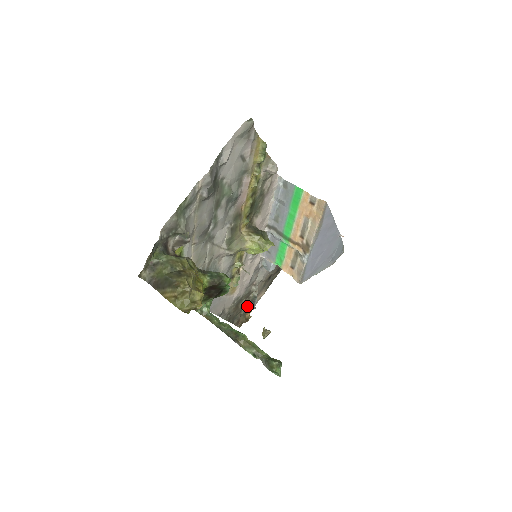
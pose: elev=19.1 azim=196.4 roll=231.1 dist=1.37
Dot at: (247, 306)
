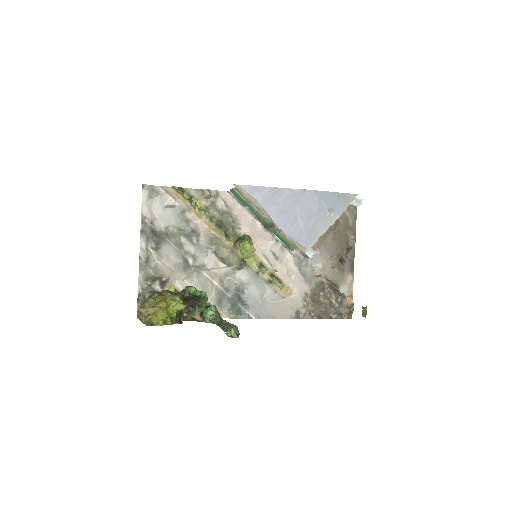
Dot at: (337, 297)
